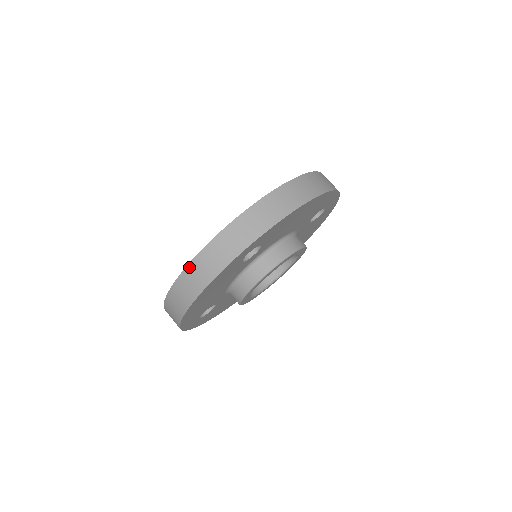
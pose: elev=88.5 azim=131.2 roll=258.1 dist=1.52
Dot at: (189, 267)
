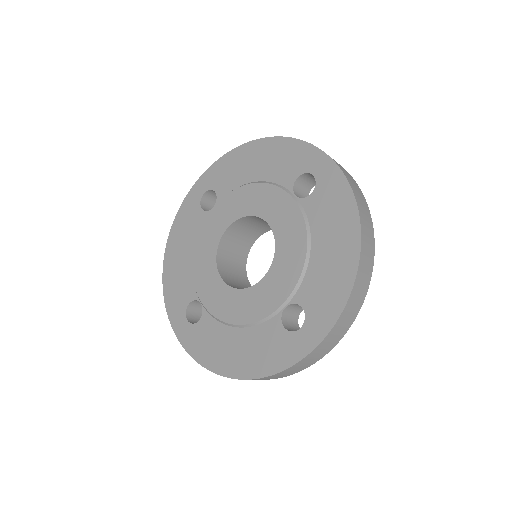
Dot at: (268, 377)
